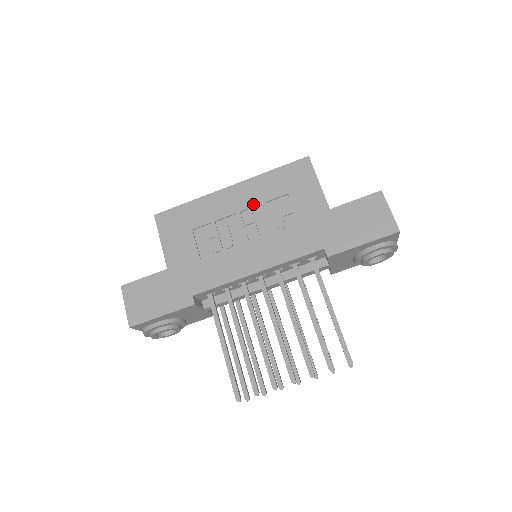
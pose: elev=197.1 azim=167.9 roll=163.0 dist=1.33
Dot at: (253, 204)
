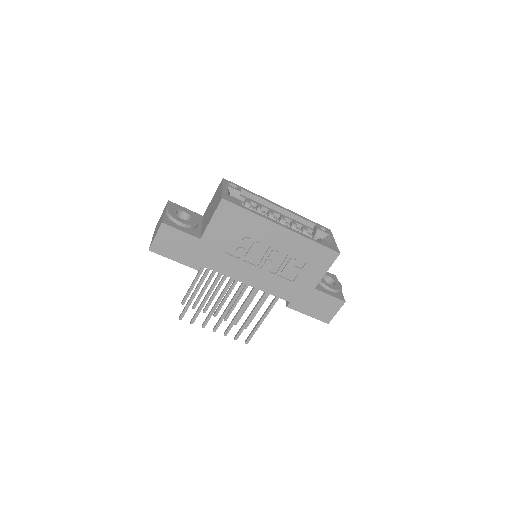
Dot at: (284, 250)
